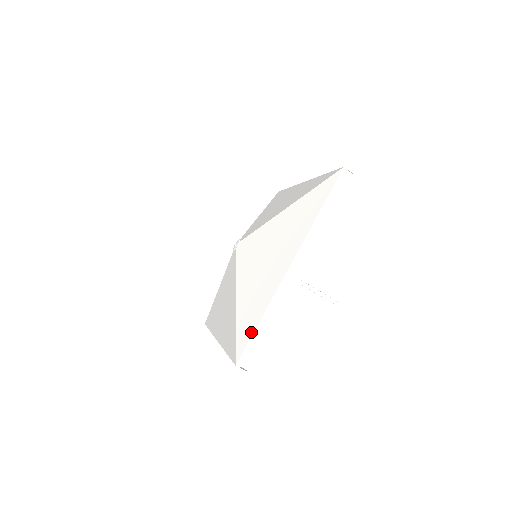
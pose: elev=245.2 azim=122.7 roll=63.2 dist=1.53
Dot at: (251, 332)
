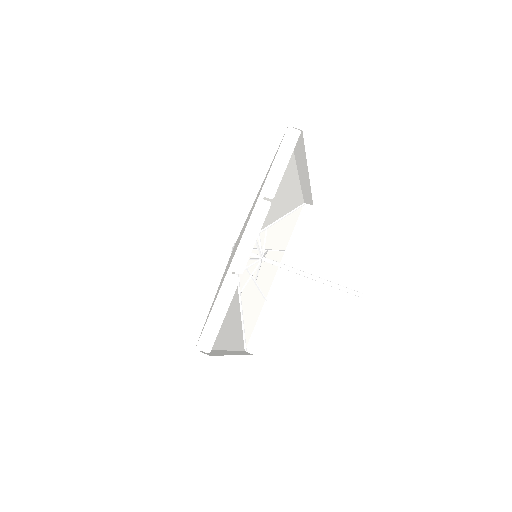
Dot at: (210, 312)
